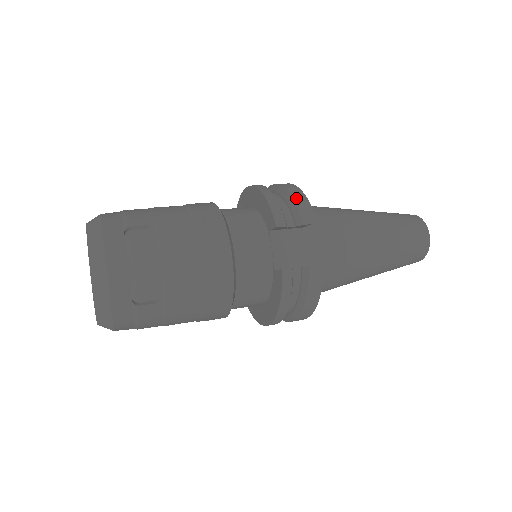
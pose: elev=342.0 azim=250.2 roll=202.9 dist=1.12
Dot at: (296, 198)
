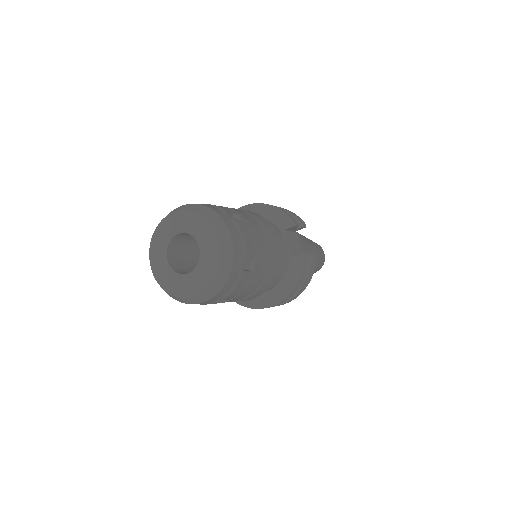
Dot at: (290, 212)
